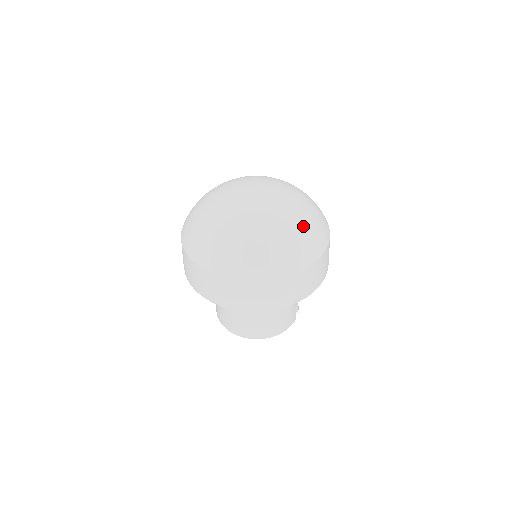
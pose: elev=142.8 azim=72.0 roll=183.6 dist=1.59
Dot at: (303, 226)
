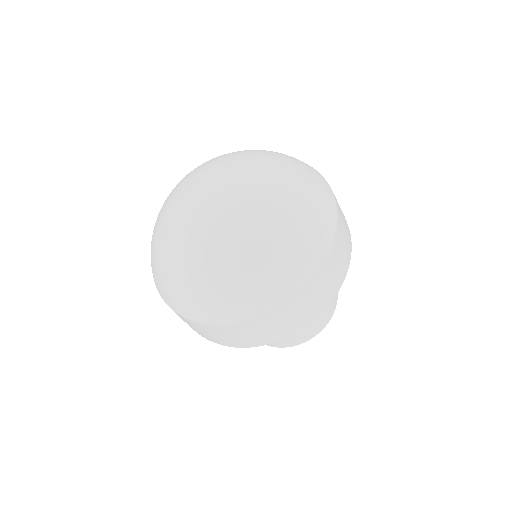
Dot at: (293, 173)
